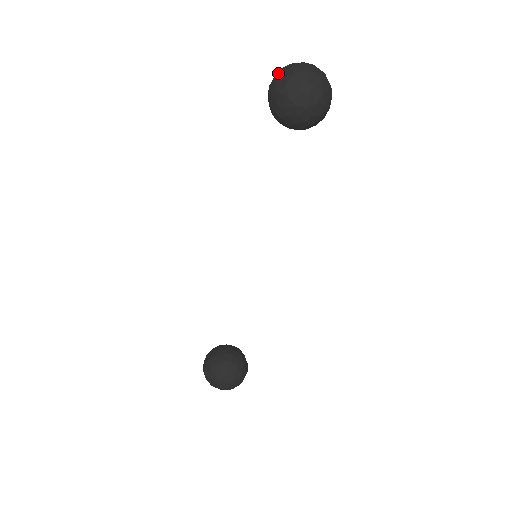
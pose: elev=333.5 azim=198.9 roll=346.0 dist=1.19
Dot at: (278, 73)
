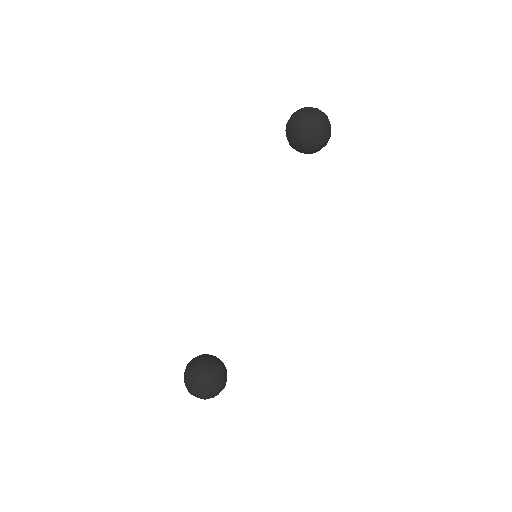
Dot at: occluded
